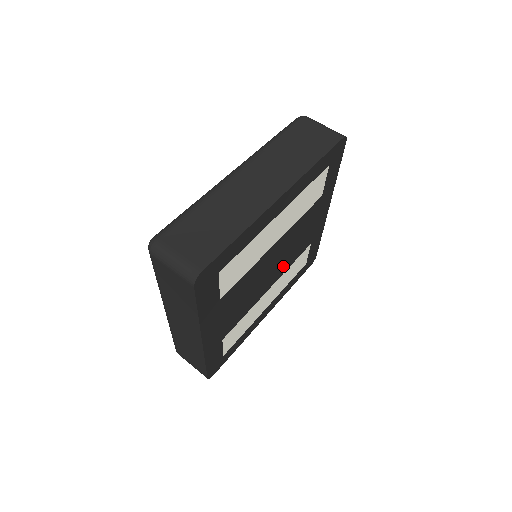
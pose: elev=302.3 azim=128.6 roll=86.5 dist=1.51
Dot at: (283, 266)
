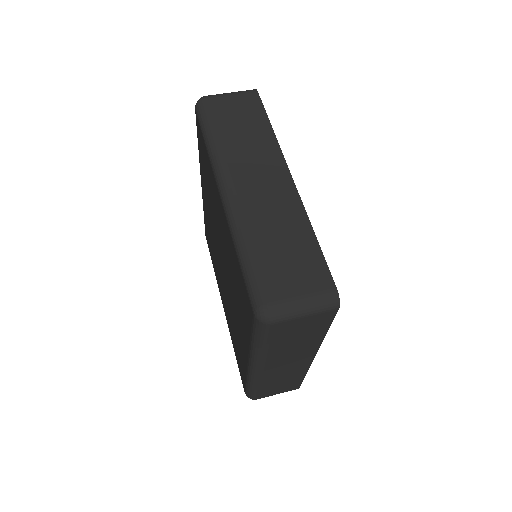
Dot at: occluded
